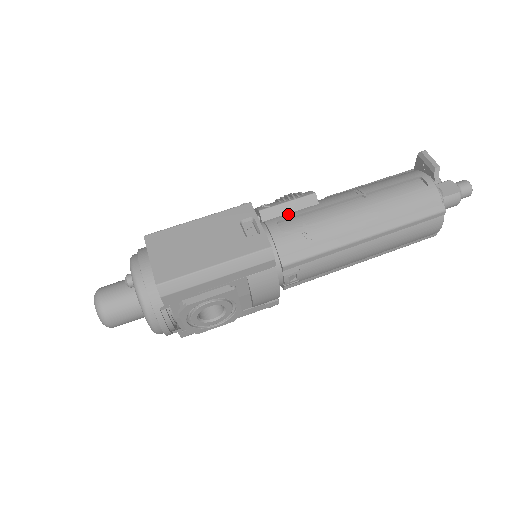
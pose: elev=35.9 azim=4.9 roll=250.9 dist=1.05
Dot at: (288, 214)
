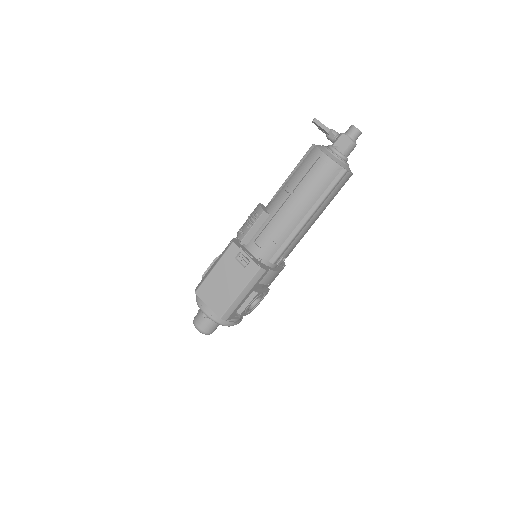
Dot at: (257, 232)
